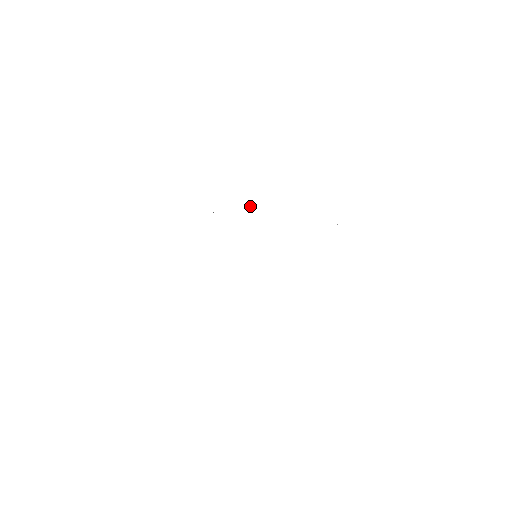
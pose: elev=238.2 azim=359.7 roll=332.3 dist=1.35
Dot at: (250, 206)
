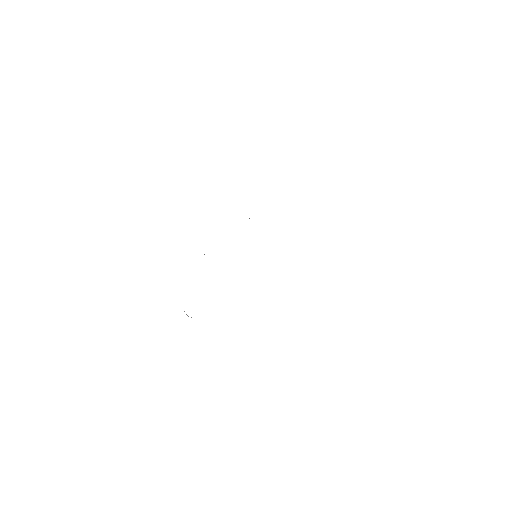
Dot at: occluded
